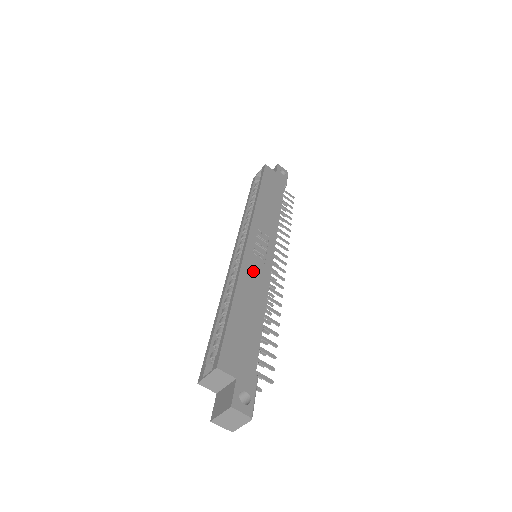
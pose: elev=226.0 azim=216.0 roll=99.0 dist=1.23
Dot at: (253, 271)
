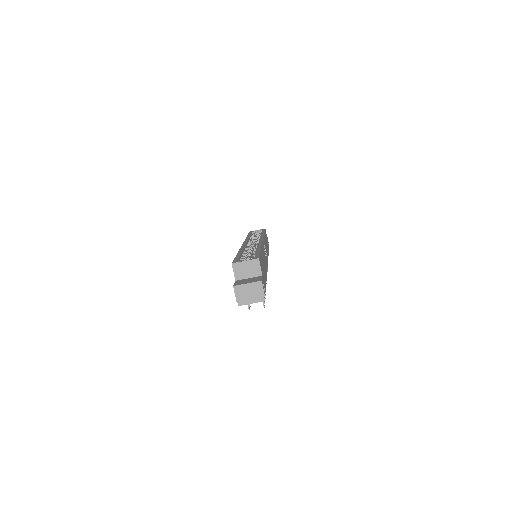
Dot at: (264, 254)
